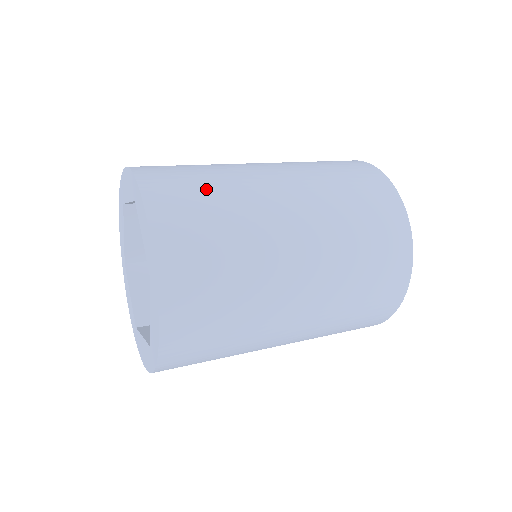
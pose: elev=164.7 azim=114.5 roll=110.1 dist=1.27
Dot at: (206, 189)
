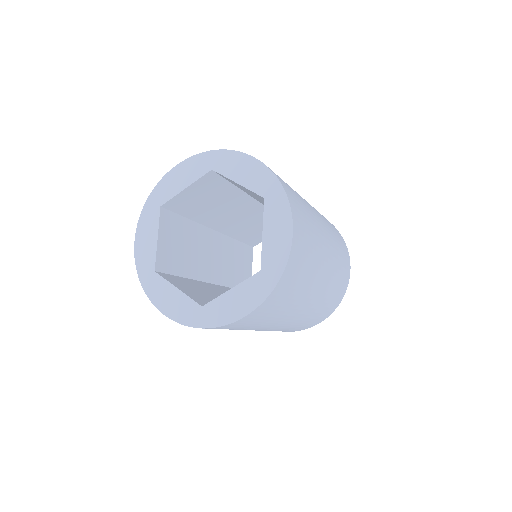
Dot at: (308, 219)
